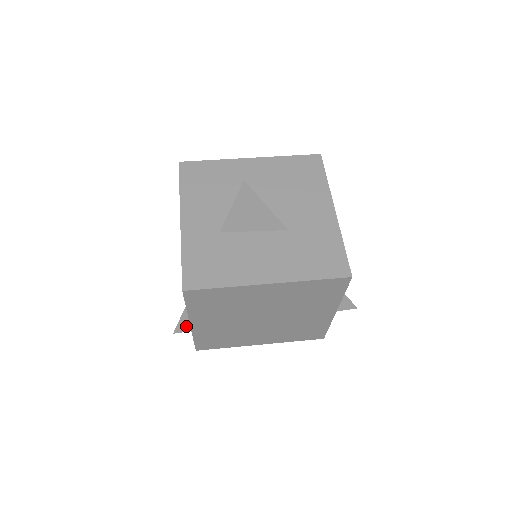
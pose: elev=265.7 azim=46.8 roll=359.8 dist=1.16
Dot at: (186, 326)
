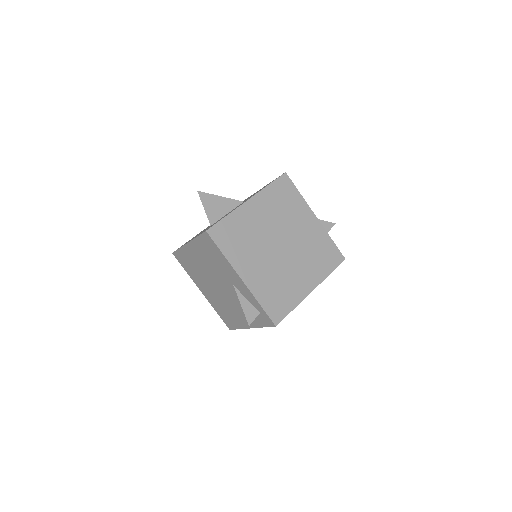
Dot at: (251, 312)
